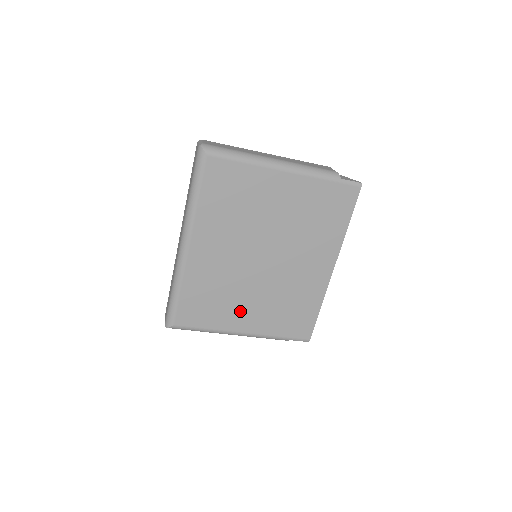
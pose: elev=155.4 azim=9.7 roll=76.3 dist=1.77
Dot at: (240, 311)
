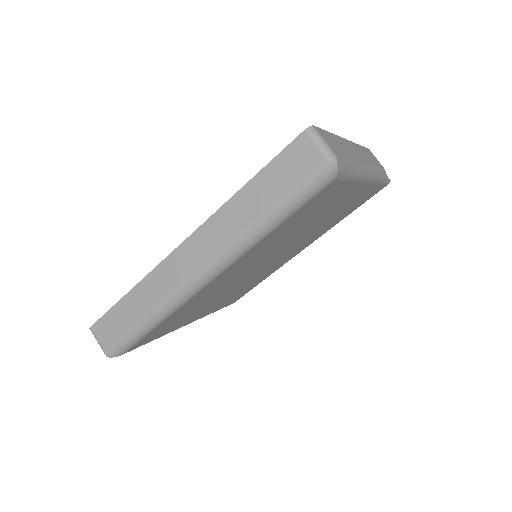
Dot at: (203, 310)
